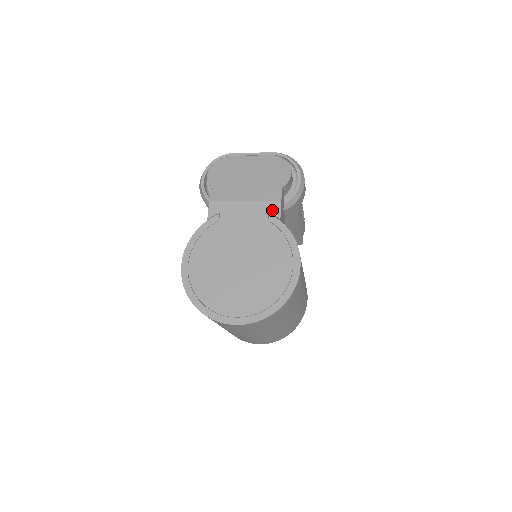
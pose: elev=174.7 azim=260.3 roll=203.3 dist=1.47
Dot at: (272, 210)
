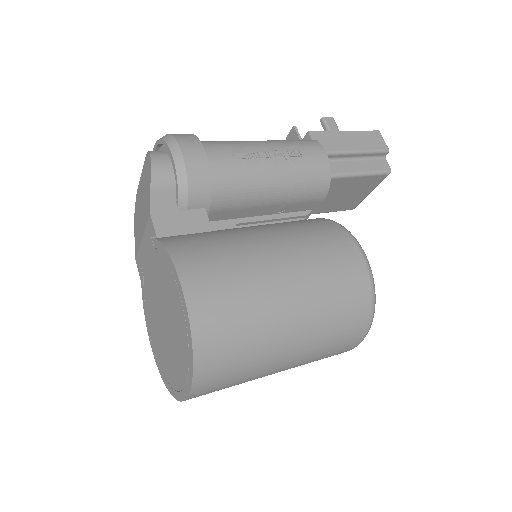
Dot at: (151, 232)
